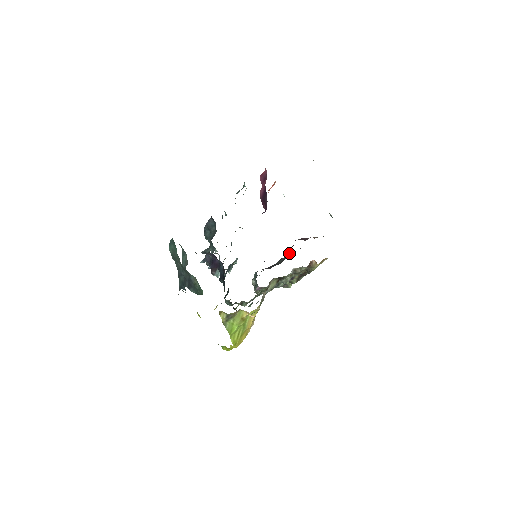
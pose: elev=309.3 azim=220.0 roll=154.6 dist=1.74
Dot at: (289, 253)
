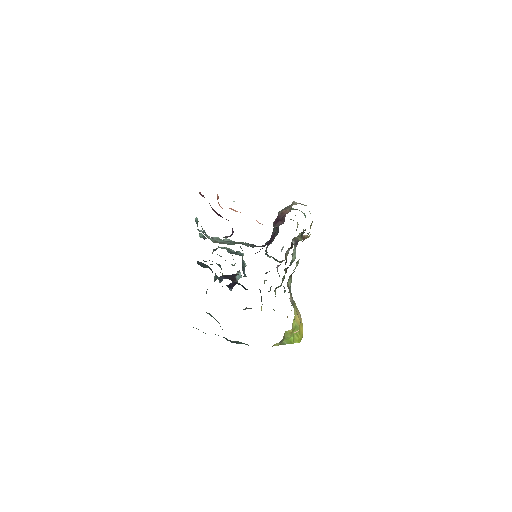
Dot at: (278, 226)
